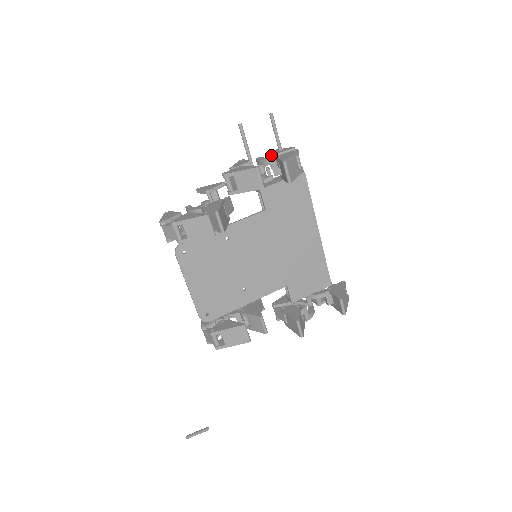
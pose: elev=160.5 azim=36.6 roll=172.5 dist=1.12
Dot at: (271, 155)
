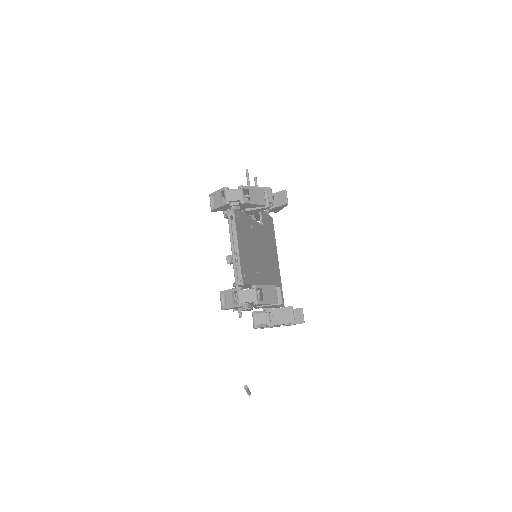
Dot at: occluded
